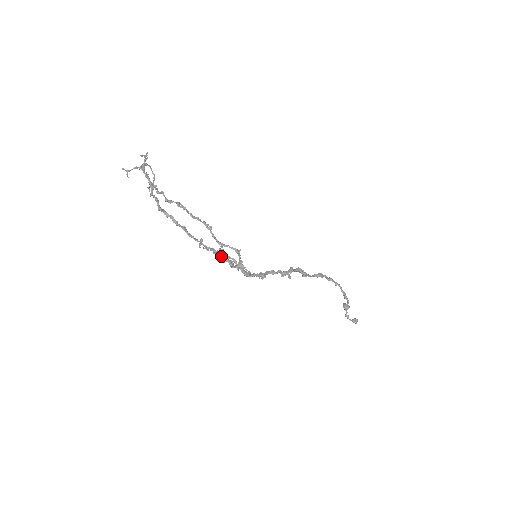
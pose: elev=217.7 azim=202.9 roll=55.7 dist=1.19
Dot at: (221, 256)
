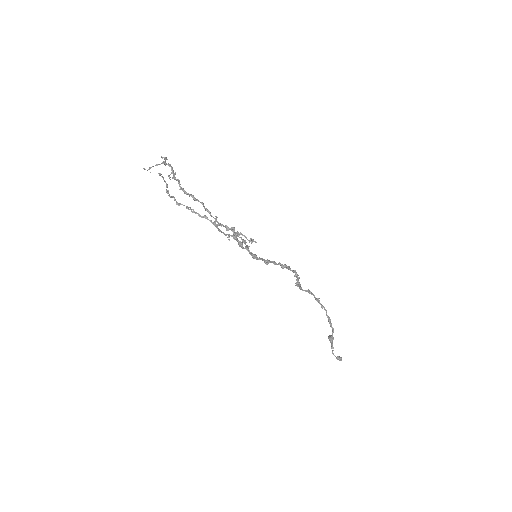
Dot at: (233, 233)
